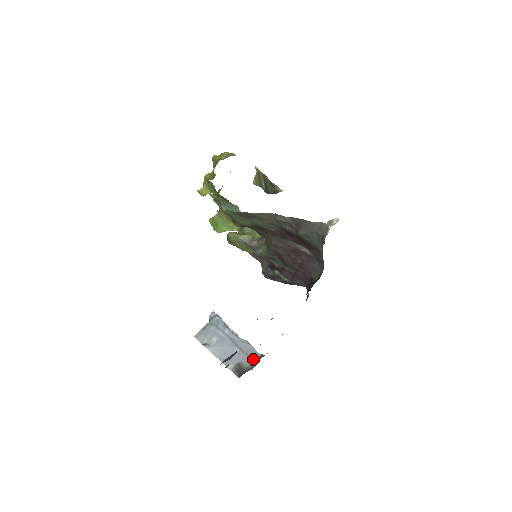
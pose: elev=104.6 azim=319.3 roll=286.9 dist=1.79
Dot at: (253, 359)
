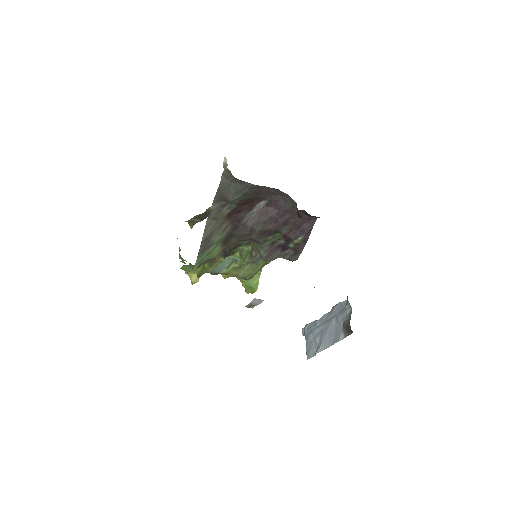
Dot at: (347, 308)
